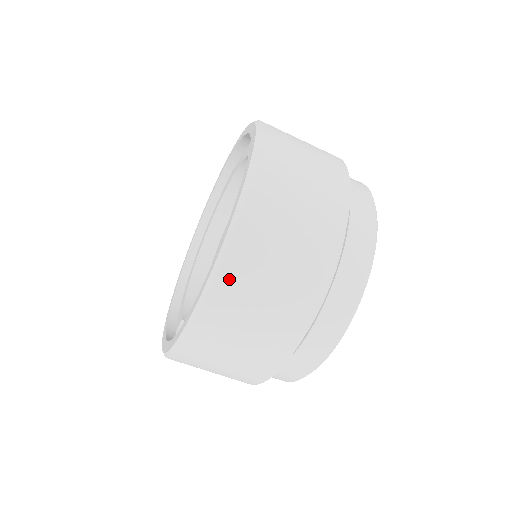
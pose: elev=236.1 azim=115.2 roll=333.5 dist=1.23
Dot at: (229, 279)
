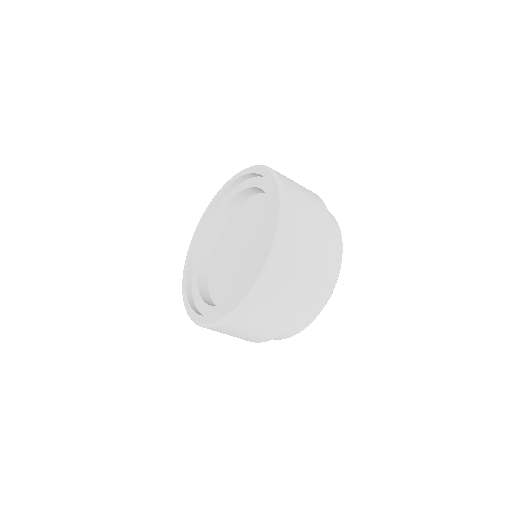
Dot at: (223, 327)
